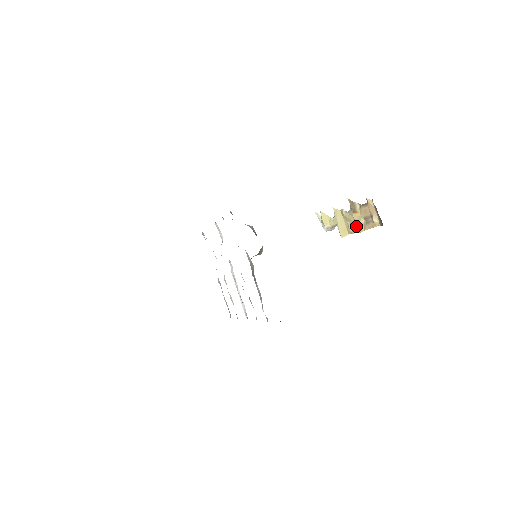
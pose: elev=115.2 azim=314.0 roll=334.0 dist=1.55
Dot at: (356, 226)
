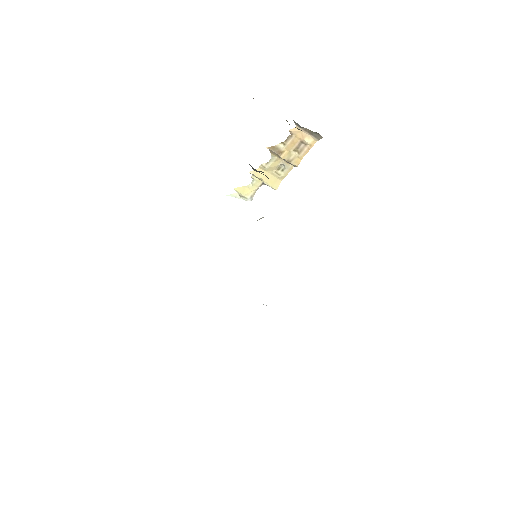
Dot at: (288, 165)
